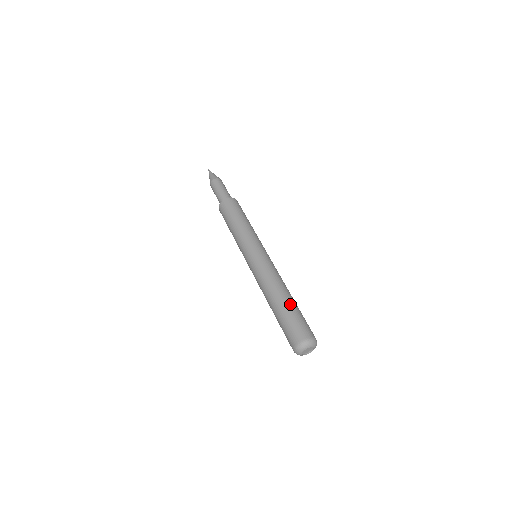
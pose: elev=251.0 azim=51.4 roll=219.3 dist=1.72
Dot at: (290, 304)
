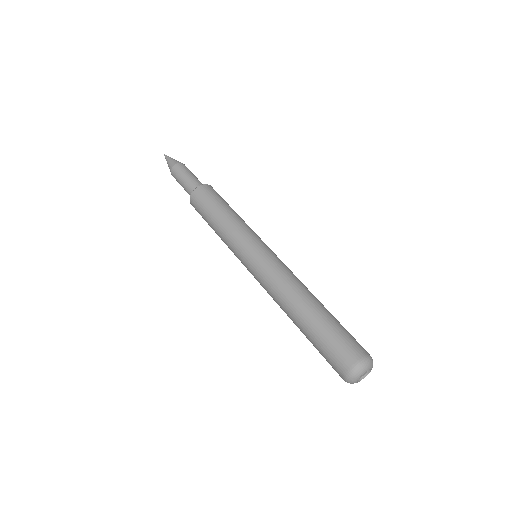
Dot at: (312, 322)
